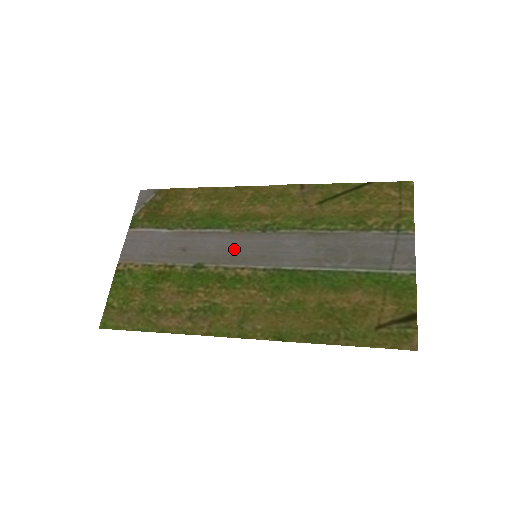
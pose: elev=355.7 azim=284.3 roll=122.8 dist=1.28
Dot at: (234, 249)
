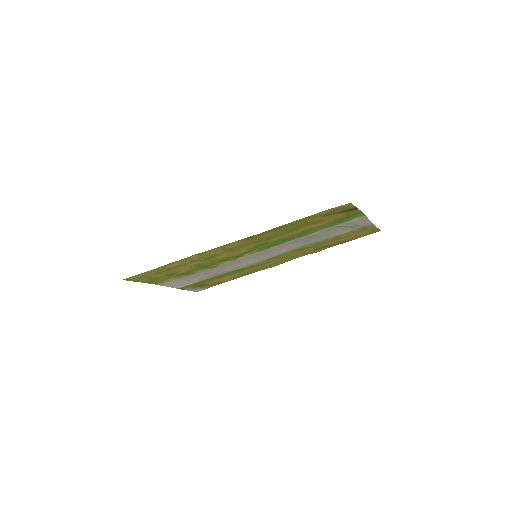
Dot at: (243, 262)
